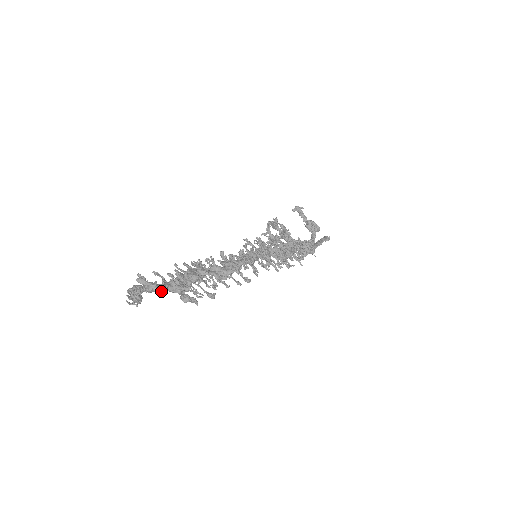
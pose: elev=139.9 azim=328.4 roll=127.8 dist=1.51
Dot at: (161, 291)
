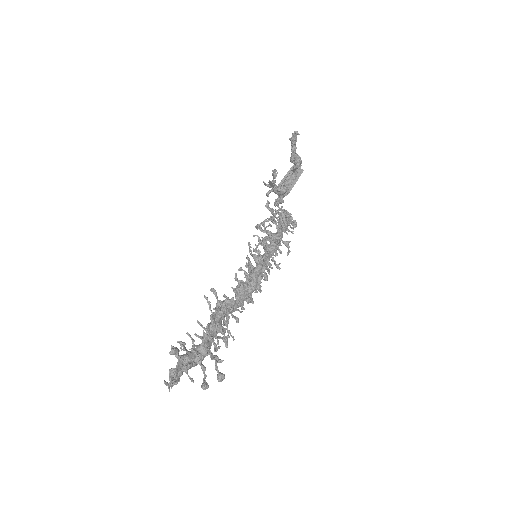
Dot at: (207, 386)
